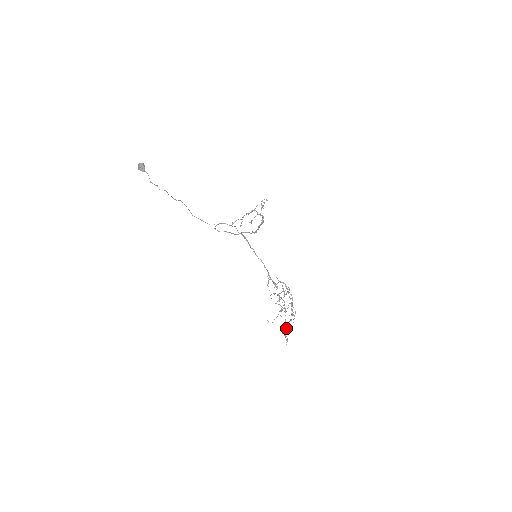
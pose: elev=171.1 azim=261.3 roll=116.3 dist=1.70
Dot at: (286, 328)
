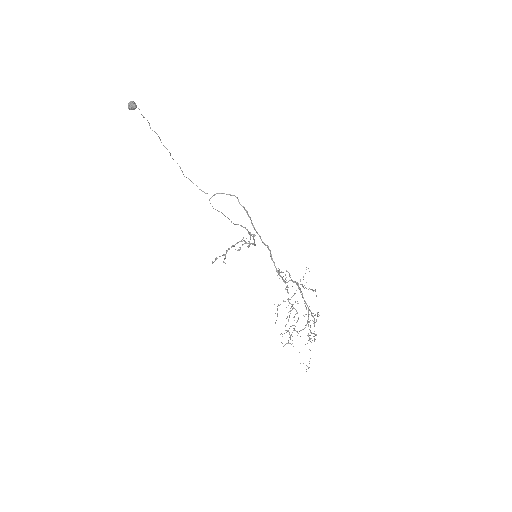
Dot at: (308, 336)
